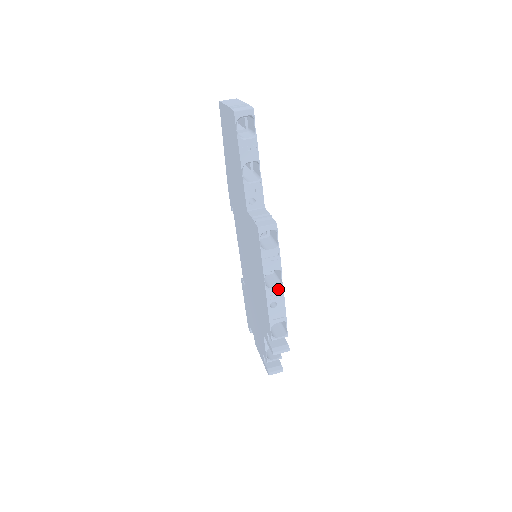
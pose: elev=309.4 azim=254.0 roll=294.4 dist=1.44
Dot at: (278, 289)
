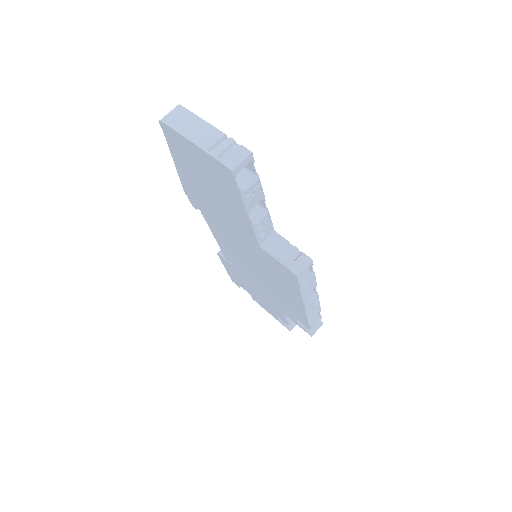
Dot at: (314, 299)
